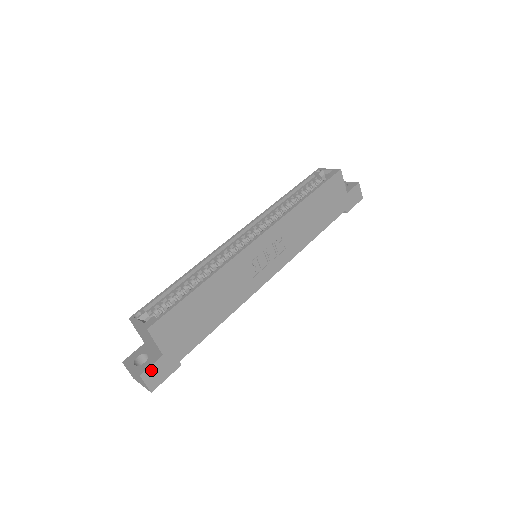
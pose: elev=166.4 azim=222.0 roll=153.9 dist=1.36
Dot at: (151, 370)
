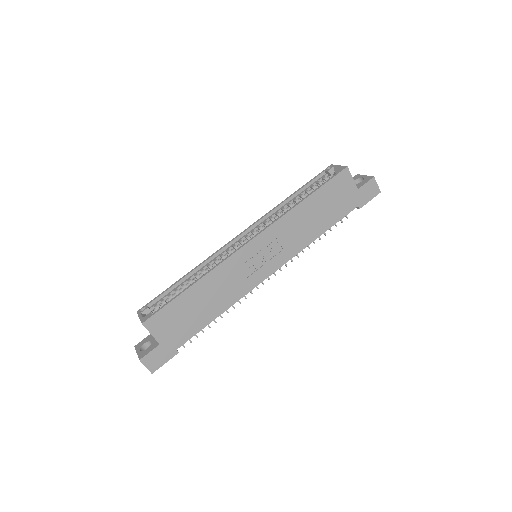
Dot at: (150, 356)
